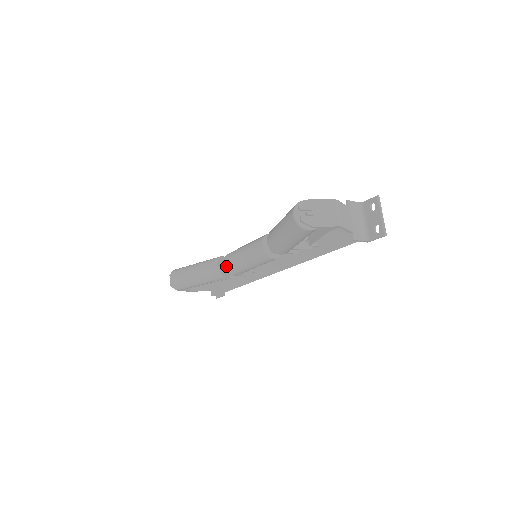
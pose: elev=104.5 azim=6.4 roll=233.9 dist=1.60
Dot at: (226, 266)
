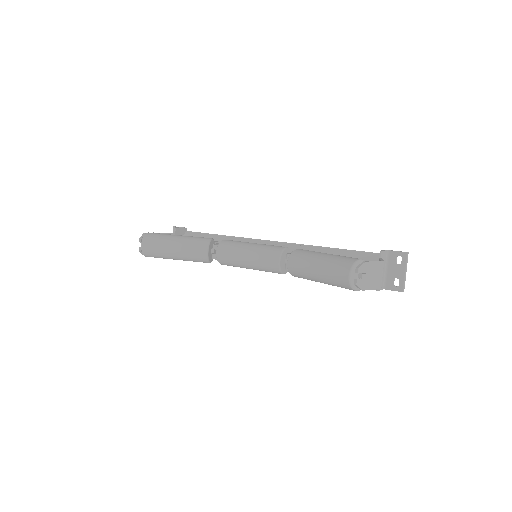
Dot at: (220, 257)
